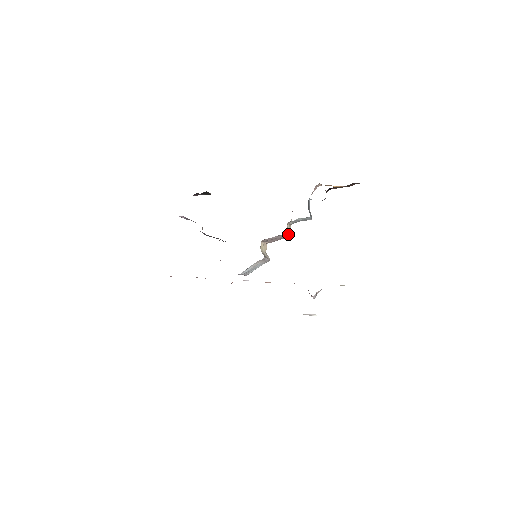
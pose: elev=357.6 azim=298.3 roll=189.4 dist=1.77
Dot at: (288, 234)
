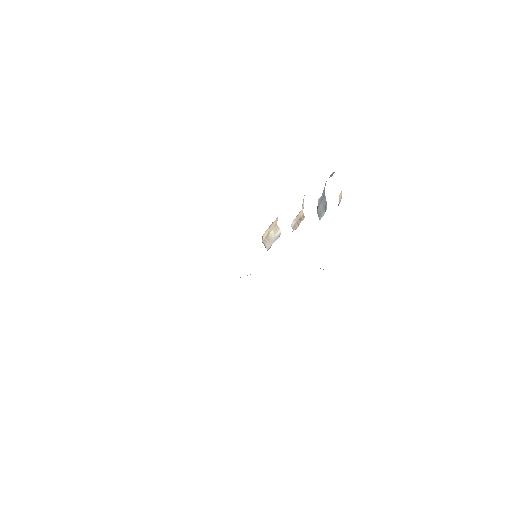
Dot at: (295, 228)
